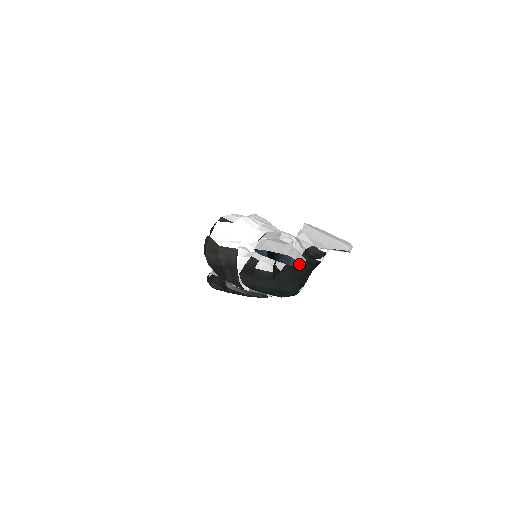
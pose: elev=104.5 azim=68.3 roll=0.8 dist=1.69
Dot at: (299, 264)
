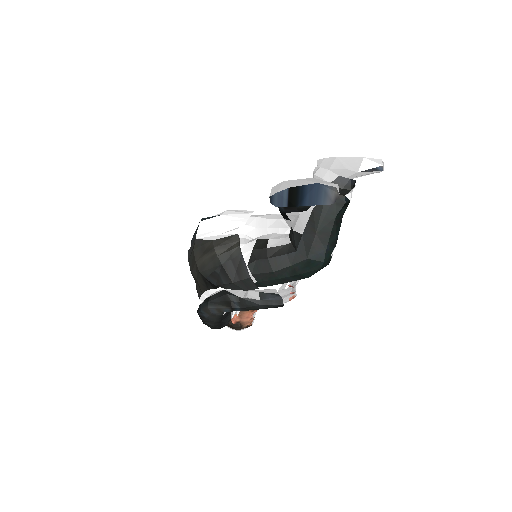
Dot at: (332, 194)
